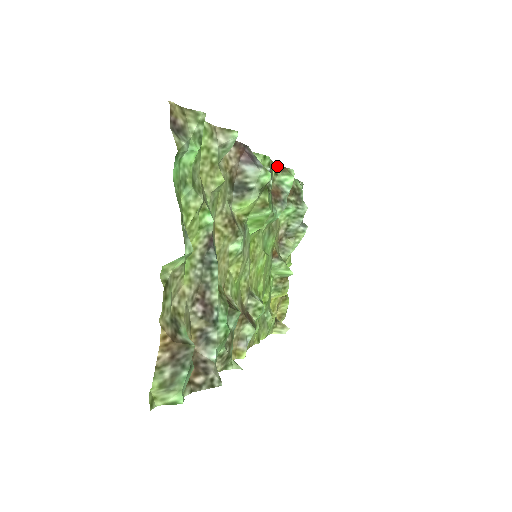
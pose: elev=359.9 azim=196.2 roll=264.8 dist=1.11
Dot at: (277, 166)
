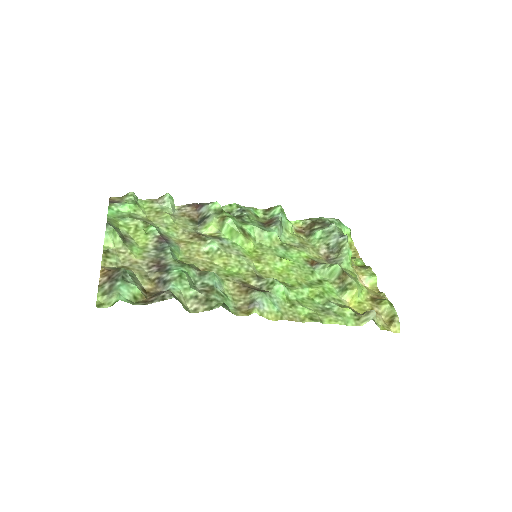
Dot at: (263, 210)
